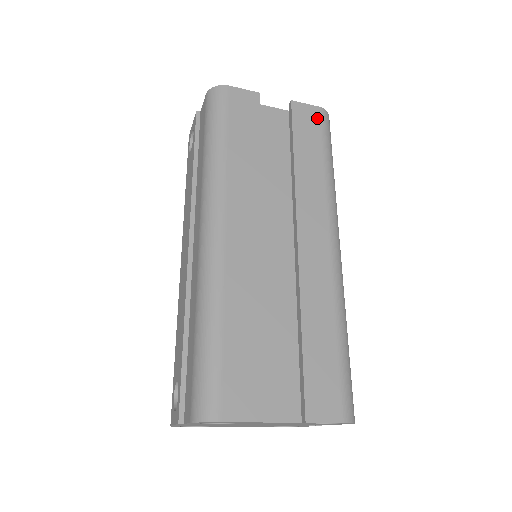
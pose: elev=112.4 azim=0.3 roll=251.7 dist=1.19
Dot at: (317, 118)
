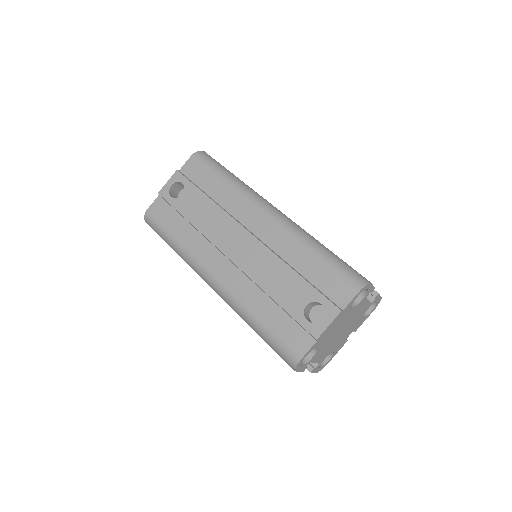
Dot at: occluded
